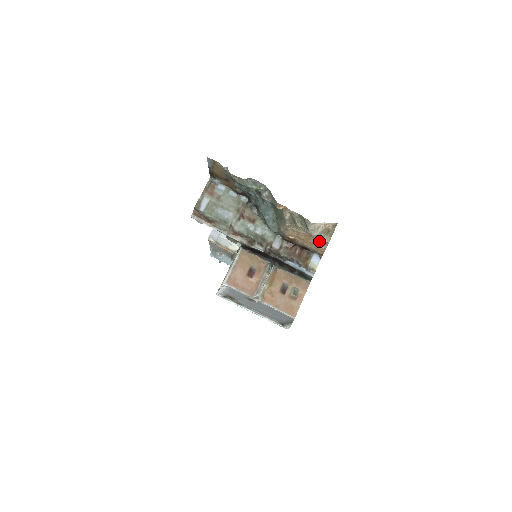
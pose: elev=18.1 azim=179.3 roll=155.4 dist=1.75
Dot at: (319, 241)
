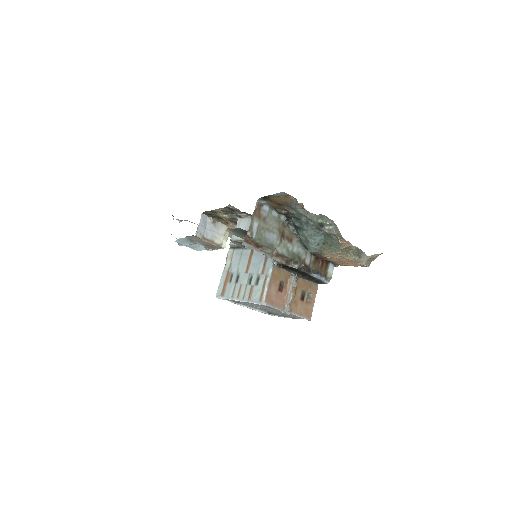
Dot at: (358, 264)
